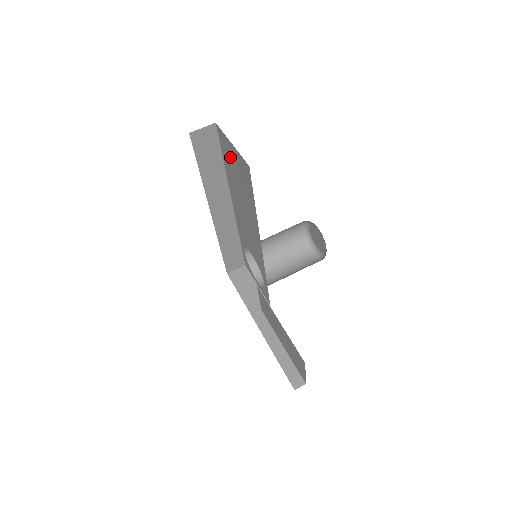
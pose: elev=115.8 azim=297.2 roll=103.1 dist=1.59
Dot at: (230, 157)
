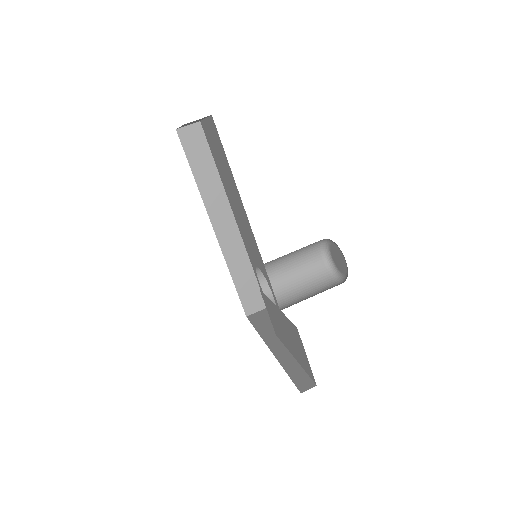
Dot at: (212, 142)
